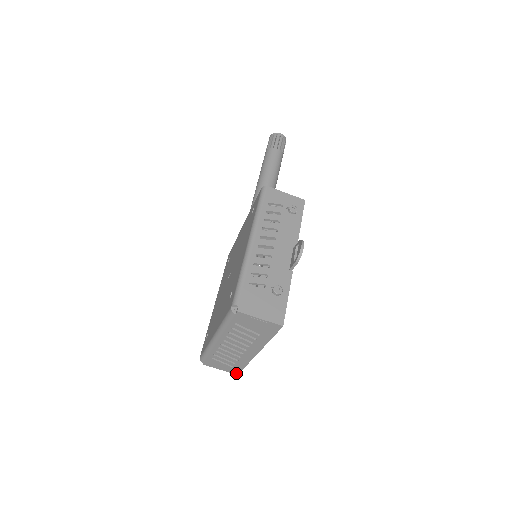
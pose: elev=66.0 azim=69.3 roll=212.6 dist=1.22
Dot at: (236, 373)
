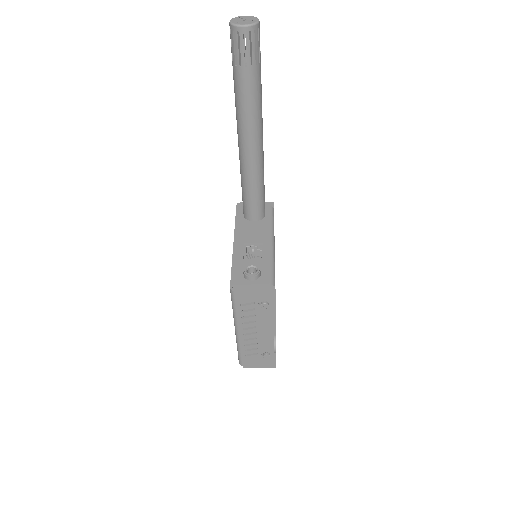
Dot at: occluded
